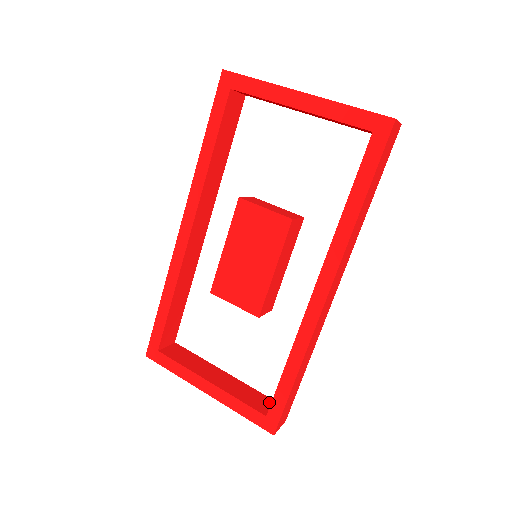
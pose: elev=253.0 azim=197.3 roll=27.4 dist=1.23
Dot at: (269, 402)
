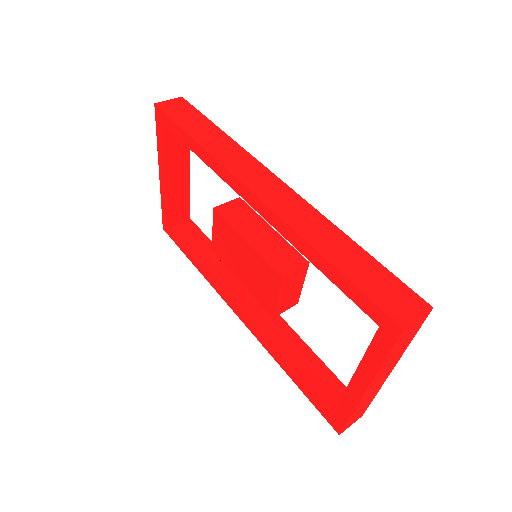
Dot at: occluded
